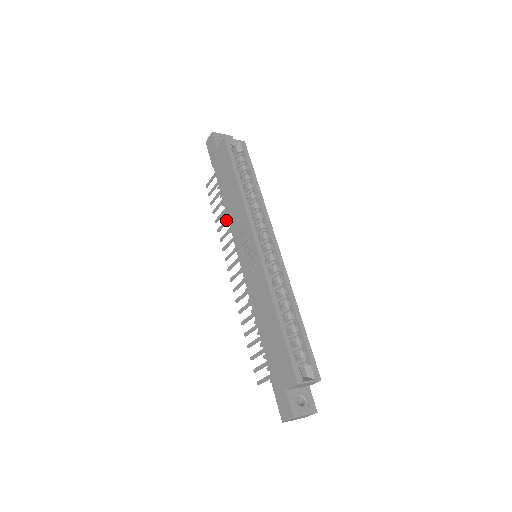
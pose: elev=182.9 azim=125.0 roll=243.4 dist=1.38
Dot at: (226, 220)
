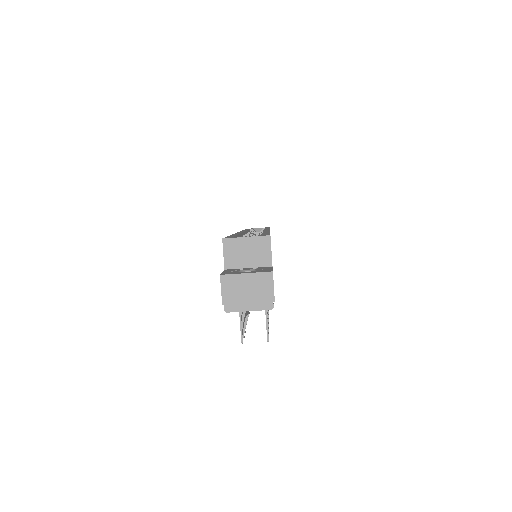
Dot at: occluded
